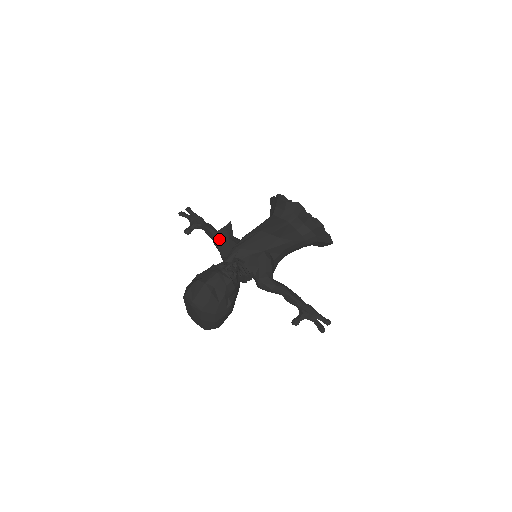
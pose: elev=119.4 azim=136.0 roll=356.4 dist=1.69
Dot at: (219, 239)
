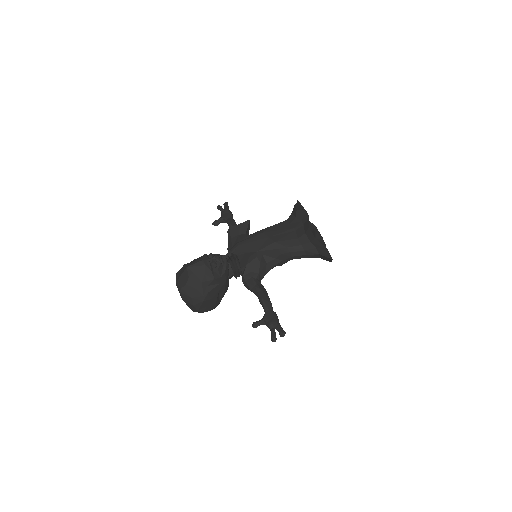
Dot at: (230, 234)
